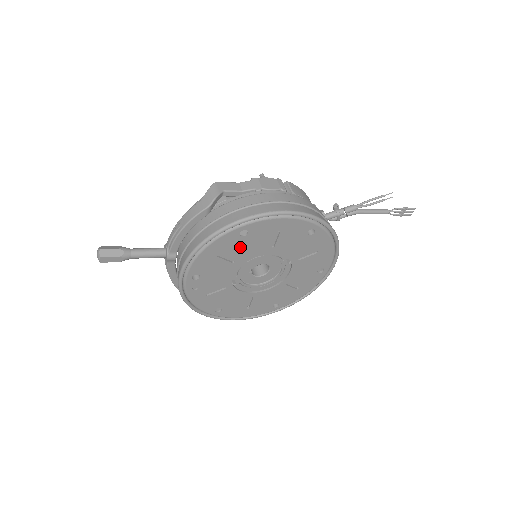
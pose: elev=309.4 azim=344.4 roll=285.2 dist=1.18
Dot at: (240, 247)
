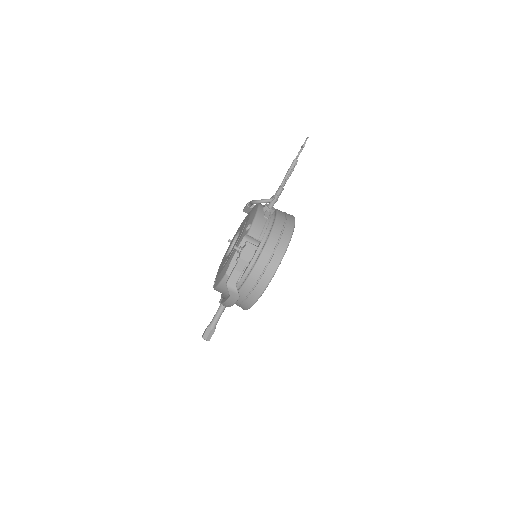
Dot at: occluded
